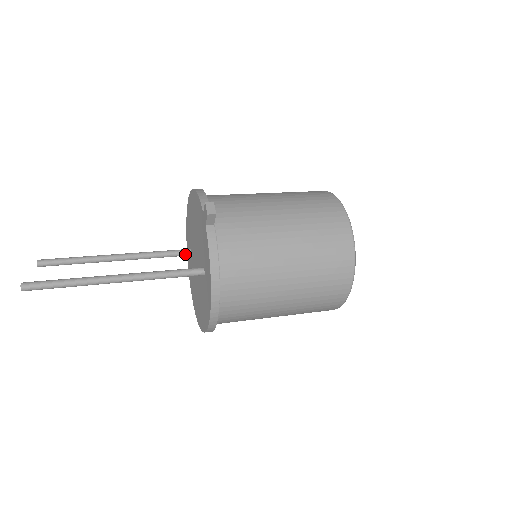
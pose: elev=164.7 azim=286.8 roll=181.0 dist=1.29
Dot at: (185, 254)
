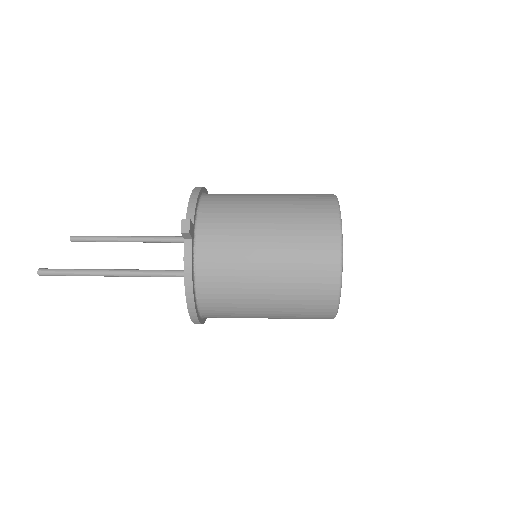
Dot at: occluded
